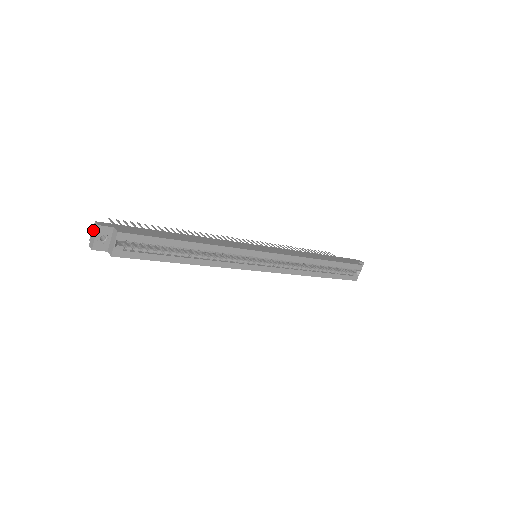
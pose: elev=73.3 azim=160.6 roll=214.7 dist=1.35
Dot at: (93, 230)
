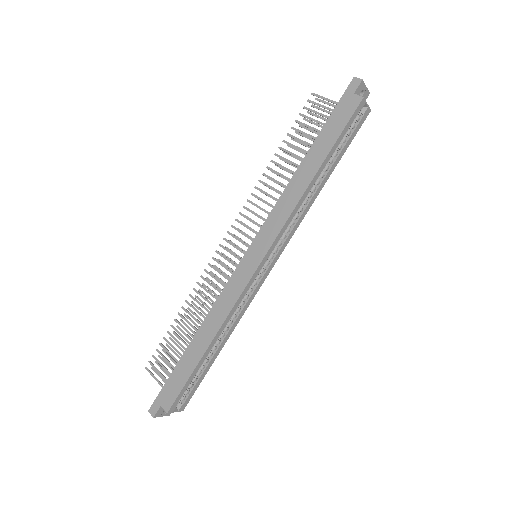
Dot at: occluded
